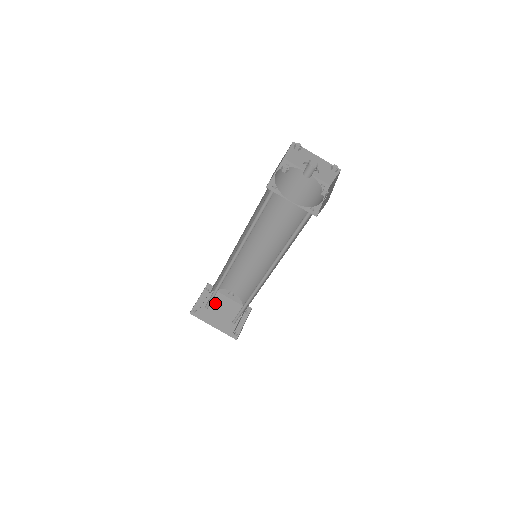
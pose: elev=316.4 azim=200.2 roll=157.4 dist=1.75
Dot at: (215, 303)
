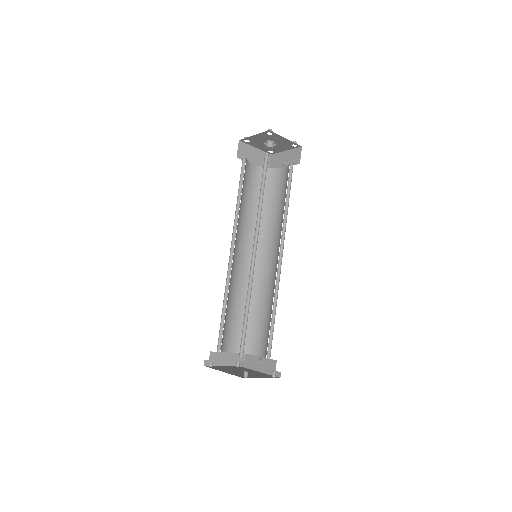
Dot at: occluded
